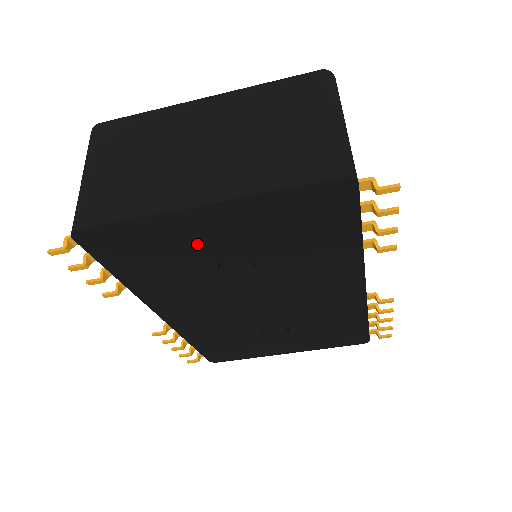
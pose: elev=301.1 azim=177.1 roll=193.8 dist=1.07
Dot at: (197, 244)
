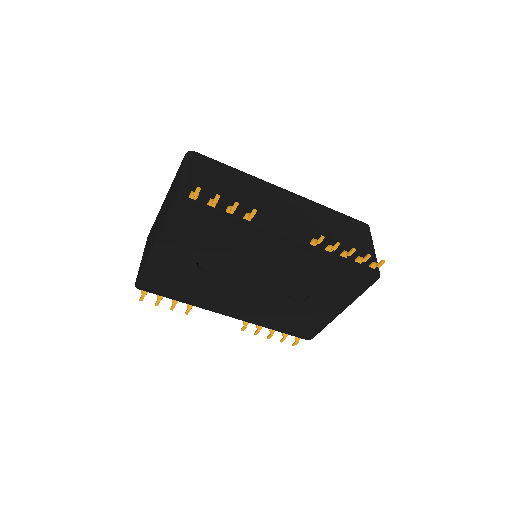
Dot at: (178, 265)
